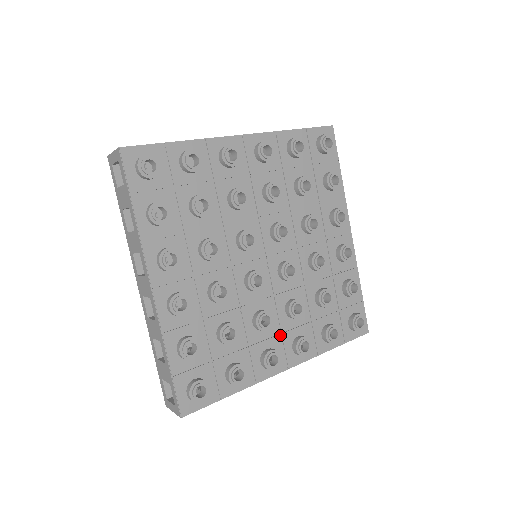
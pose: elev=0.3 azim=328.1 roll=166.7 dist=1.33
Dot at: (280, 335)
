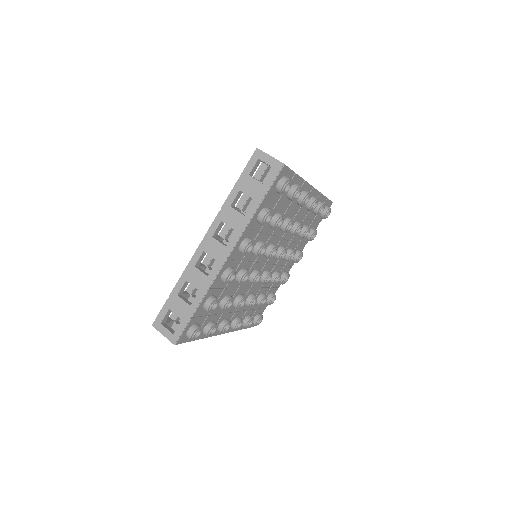
Dot at: (284, 265)
